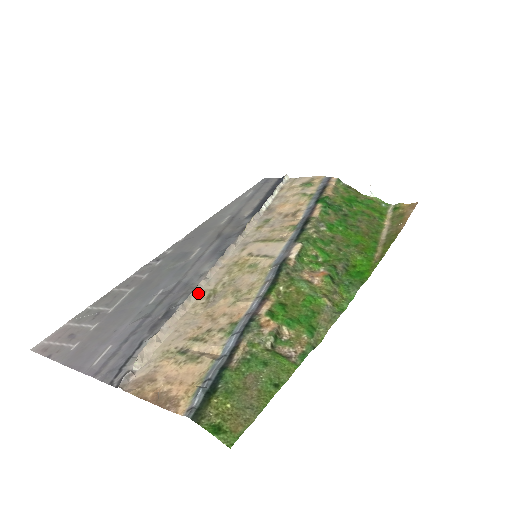
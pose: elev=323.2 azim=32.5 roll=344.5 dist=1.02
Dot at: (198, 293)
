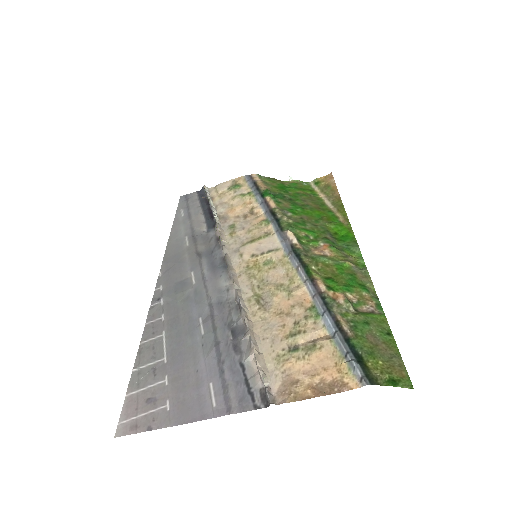
Dot at: (244, 303)
